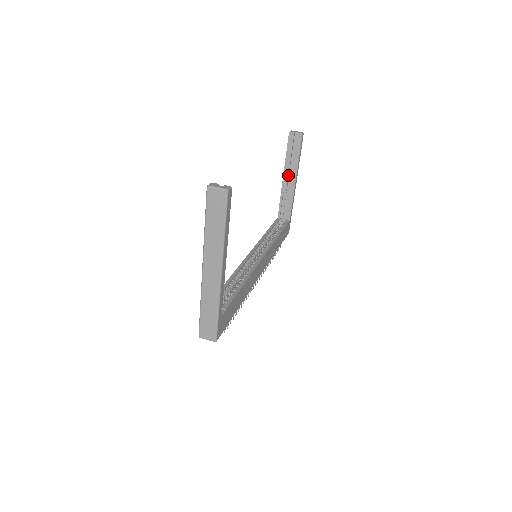
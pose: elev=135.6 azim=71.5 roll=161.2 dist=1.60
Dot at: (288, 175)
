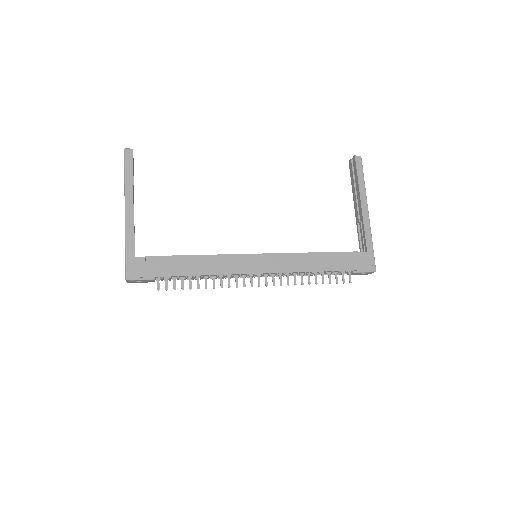
Dot at: (357, 203)
